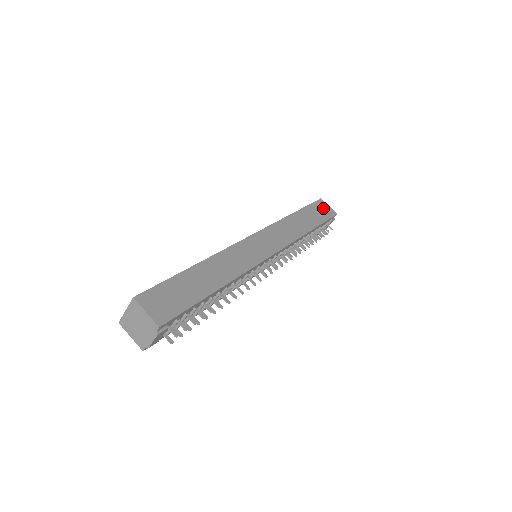
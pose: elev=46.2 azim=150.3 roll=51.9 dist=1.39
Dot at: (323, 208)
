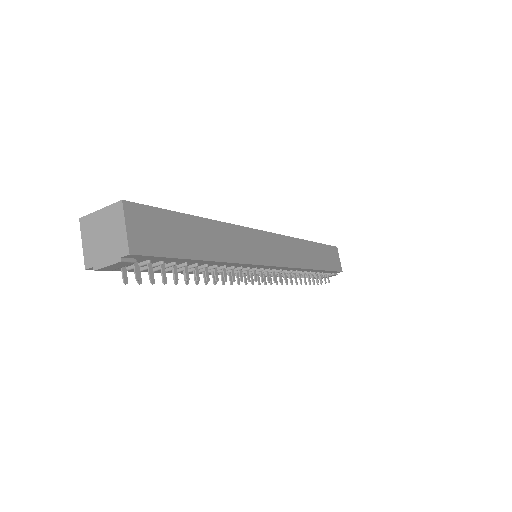
Dot at: (335, 257)
